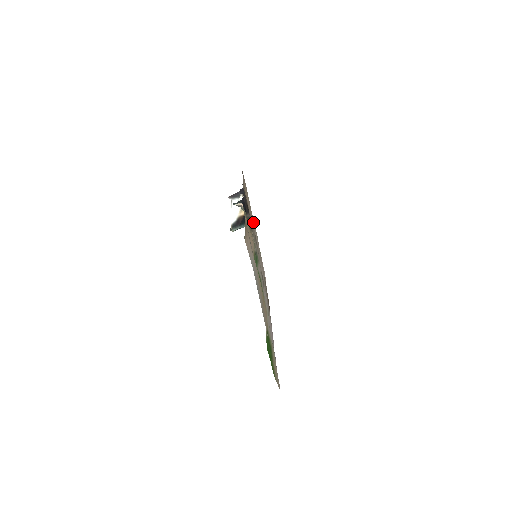
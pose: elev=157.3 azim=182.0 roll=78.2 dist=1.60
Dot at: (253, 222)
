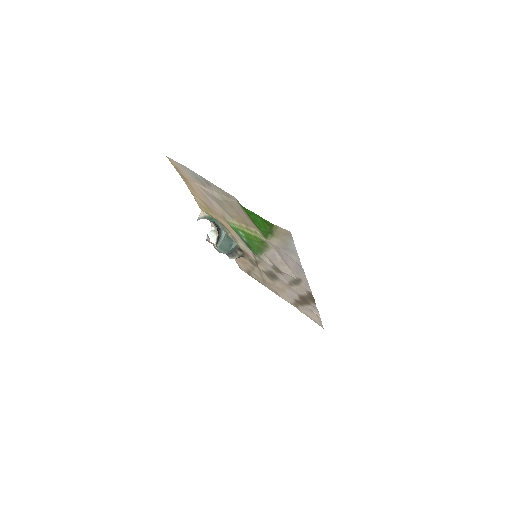
Dot at: (274, 290)
